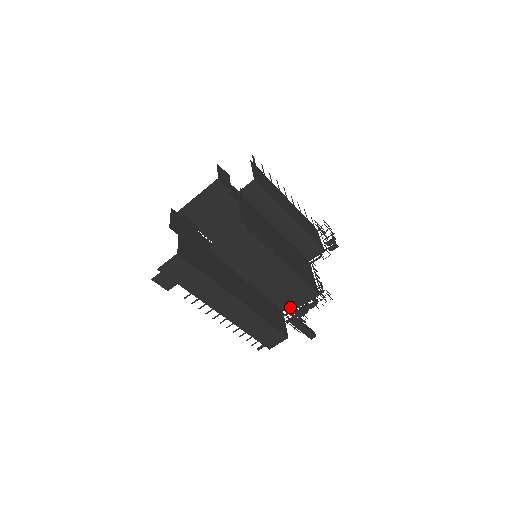
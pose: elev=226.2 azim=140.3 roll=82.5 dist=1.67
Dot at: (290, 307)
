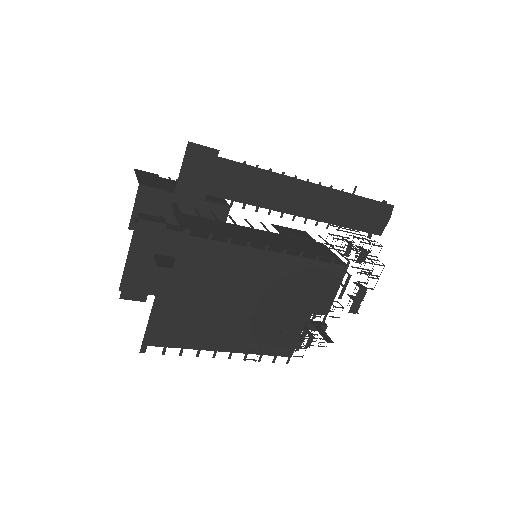
Dot at: occluded
